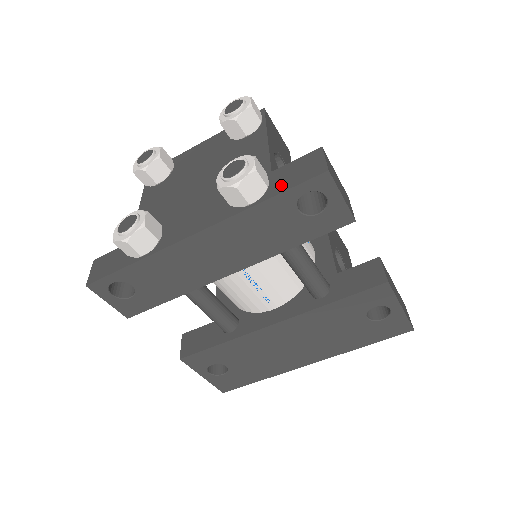
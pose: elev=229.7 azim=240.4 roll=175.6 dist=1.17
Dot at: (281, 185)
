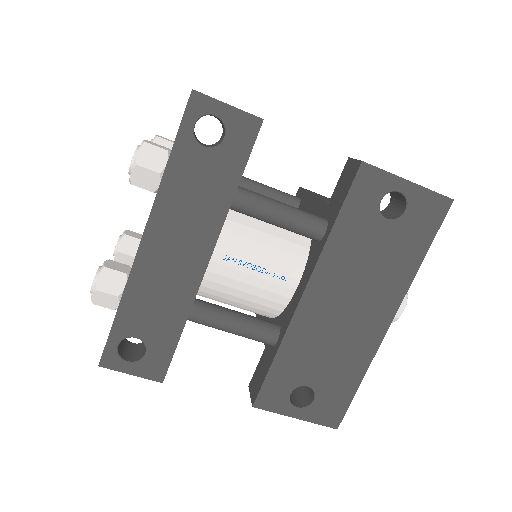
Dot at: occluded
